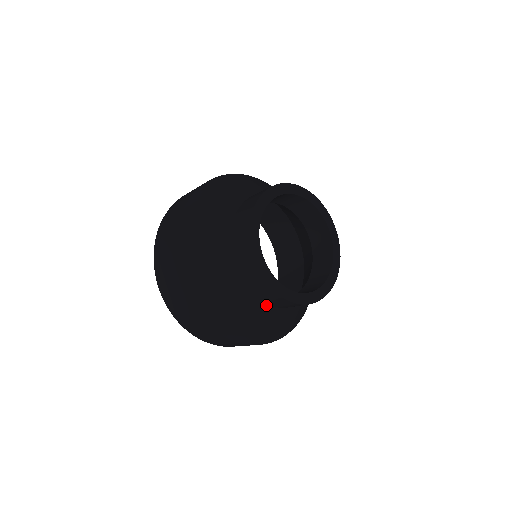
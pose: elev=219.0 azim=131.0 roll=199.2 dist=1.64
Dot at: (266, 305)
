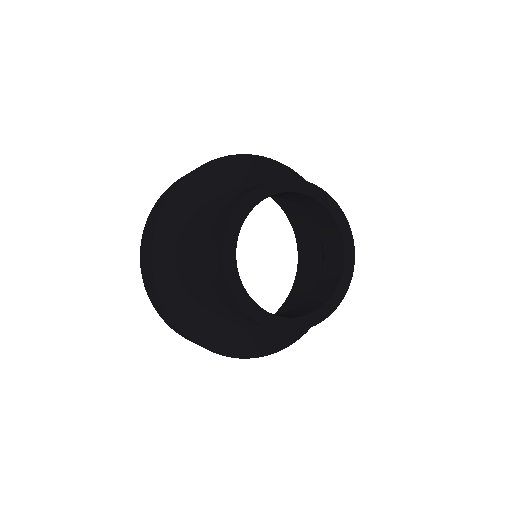
Dot at: (207, 248)
